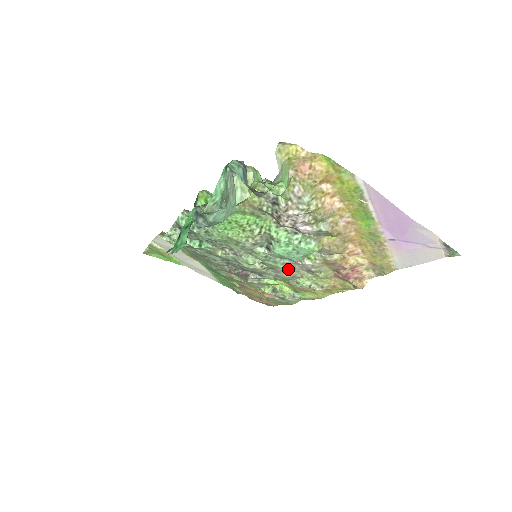
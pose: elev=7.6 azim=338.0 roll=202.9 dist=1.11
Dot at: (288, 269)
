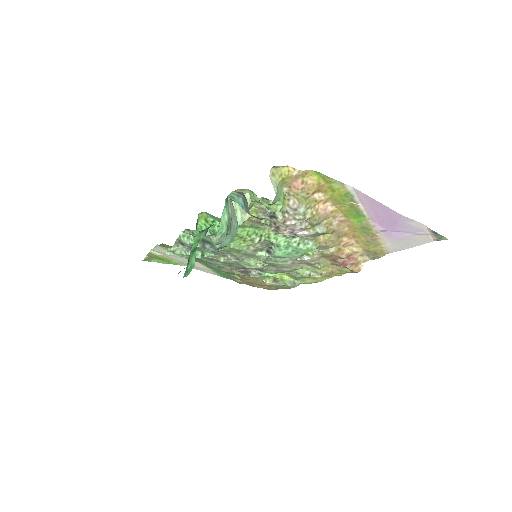
Dot at: (288, 265)
